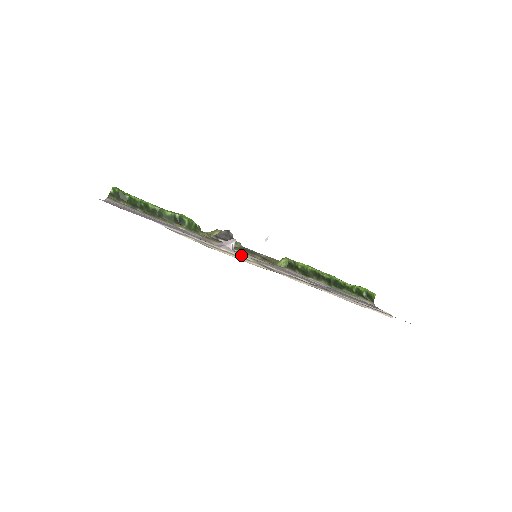
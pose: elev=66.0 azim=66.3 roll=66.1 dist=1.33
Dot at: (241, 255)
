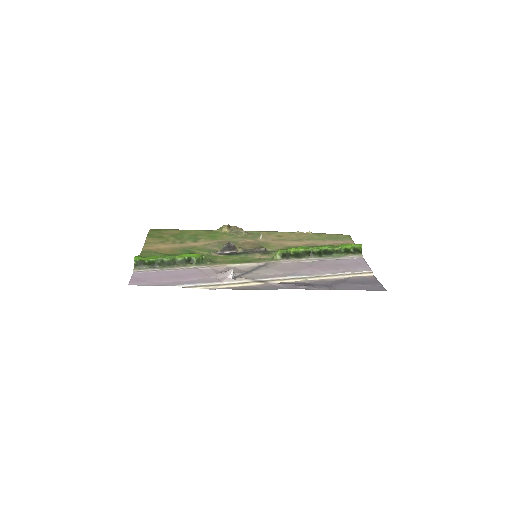
Dot at: (240, 280)
